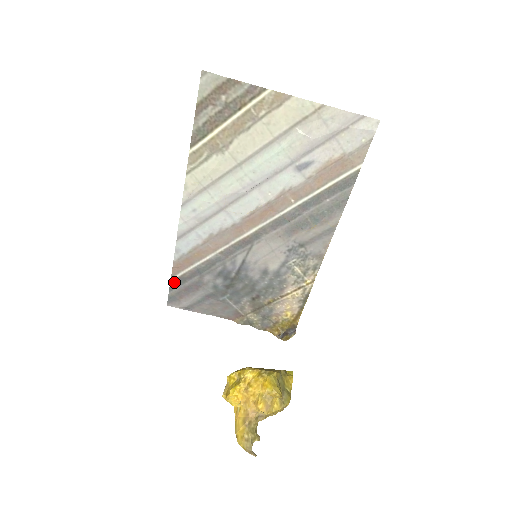
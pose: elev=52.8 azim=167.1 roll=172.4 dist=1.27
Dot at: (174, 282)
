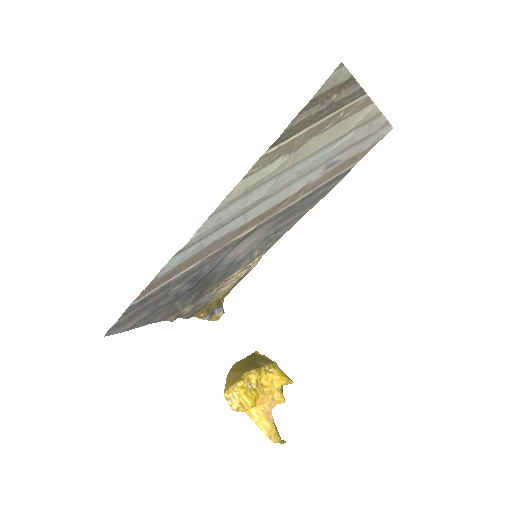
Dot at: (132, 306)
